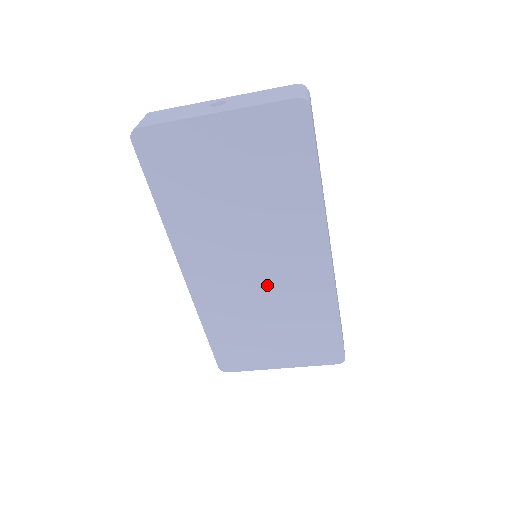
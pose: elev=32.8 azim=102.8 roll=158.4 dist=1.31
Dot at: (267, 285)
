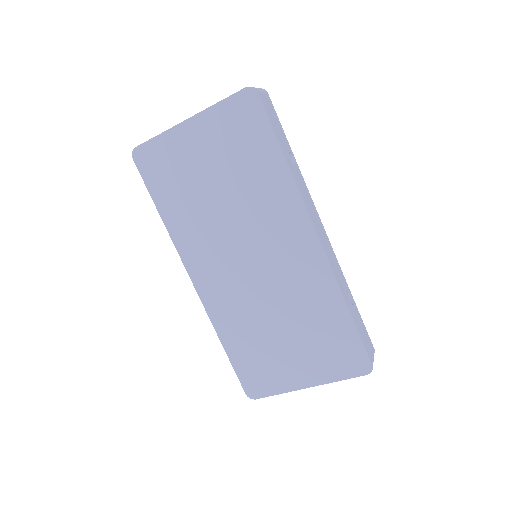
Dot at: (267, 281)
